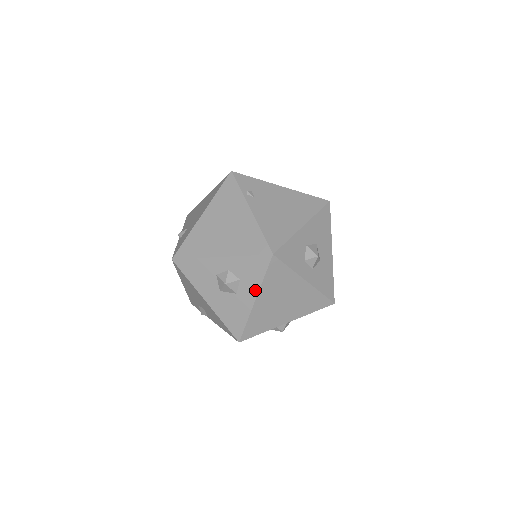
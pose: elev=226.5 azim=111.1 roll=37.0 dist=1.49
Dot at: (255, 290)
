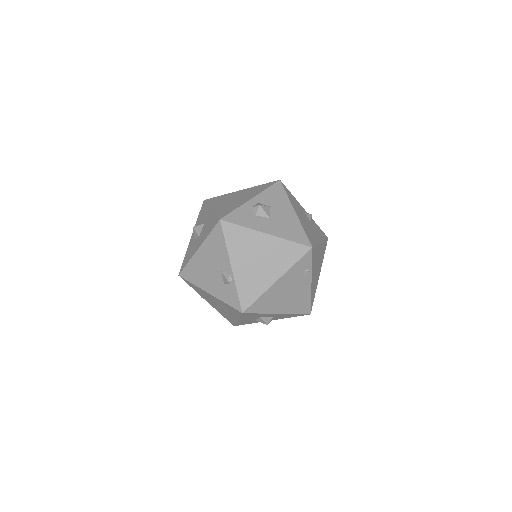
Dot at: (208, 210)
